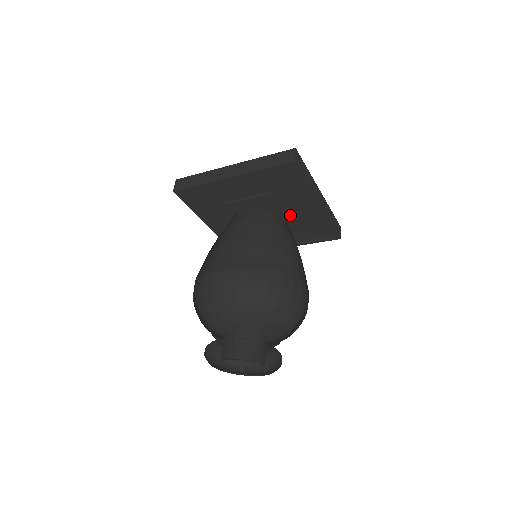
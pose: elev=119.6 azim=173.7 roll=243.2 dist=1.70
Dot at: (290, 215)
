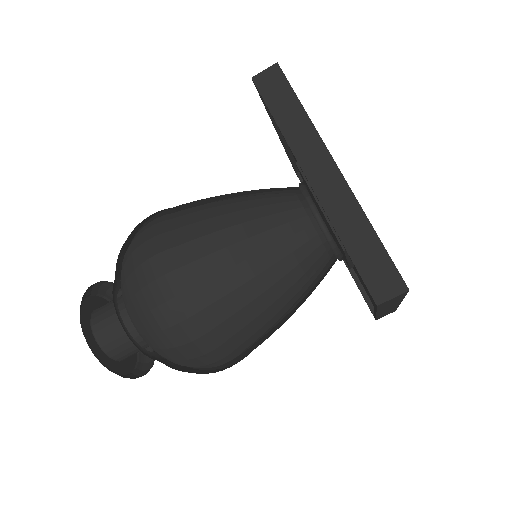
Dot at: (349, 262)
